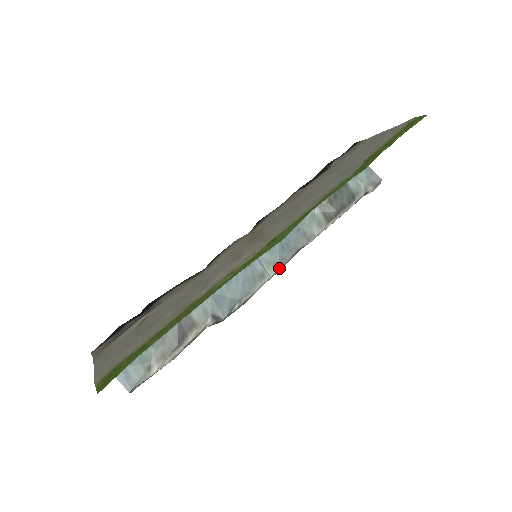
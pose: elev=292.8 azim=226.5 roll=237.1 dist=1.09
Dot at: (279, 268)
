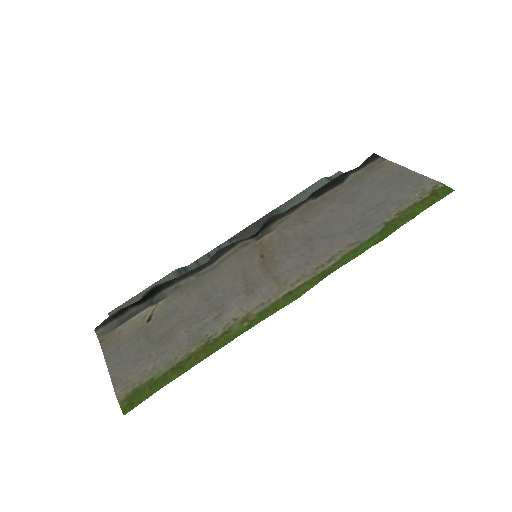
Dot at: occluded
